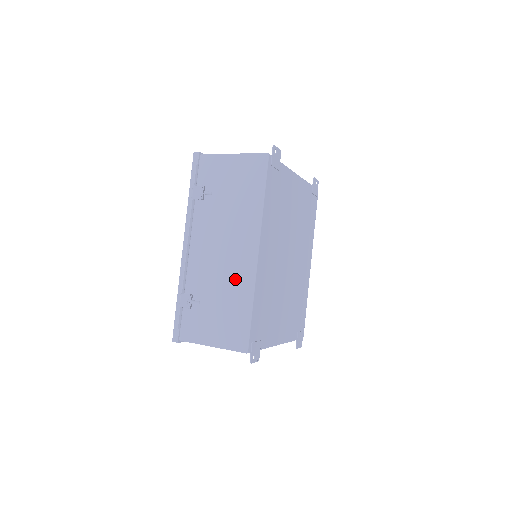
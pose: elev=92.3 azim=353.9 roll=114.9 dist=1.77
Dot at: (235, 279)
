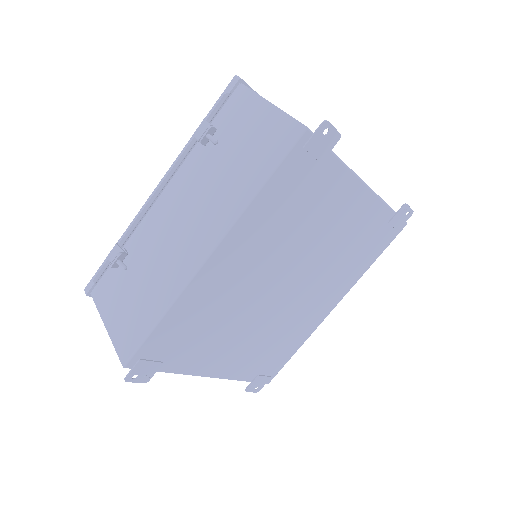
Dot at: (169, 270)
